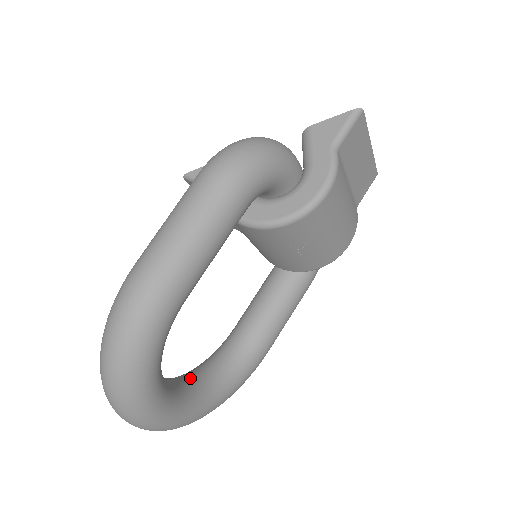
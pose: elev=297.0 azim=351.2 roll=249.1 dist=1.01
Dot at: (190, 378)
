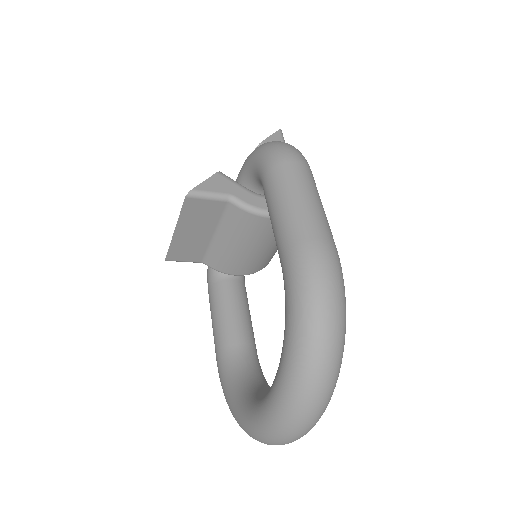
Dot at: (264, 390)
